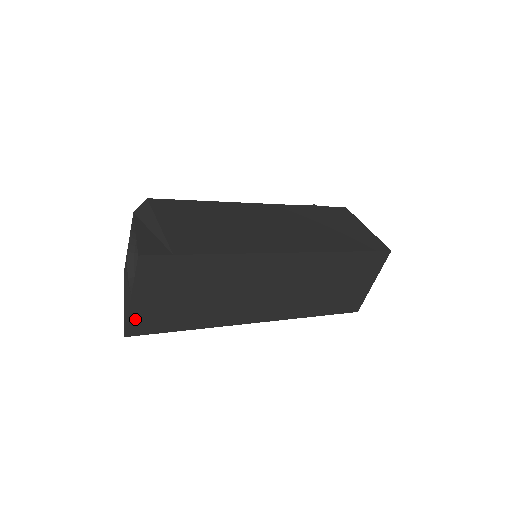
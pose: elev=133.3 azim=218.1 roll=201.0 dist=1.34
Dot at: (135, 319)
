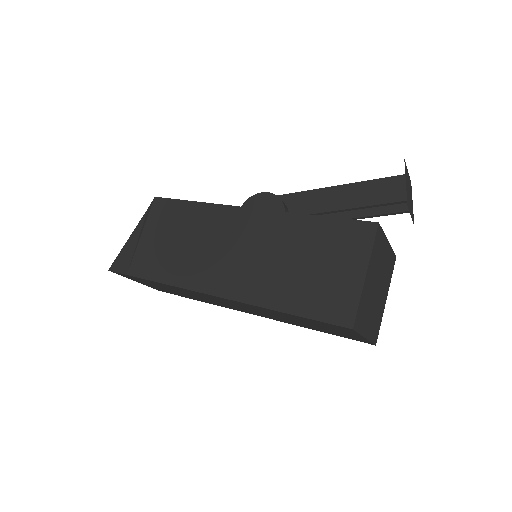
Dot at: (153, 287)
